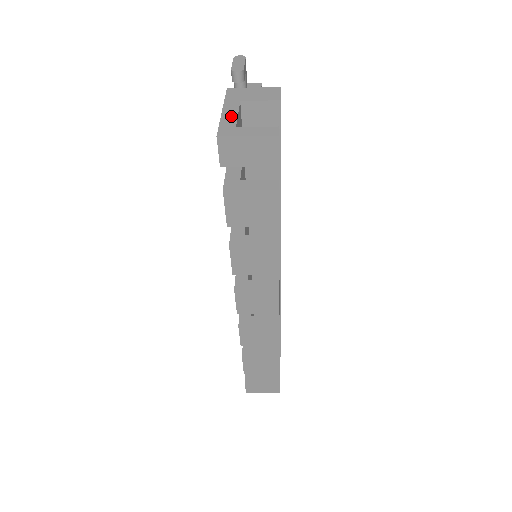
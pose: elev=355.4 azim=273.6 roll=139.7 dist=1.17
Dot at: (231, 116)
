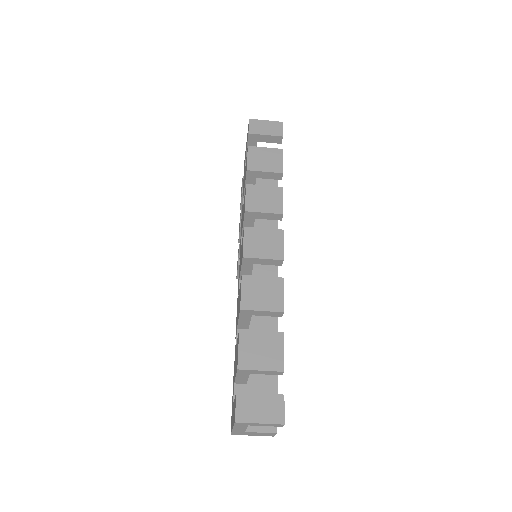
Dot at: occluded
